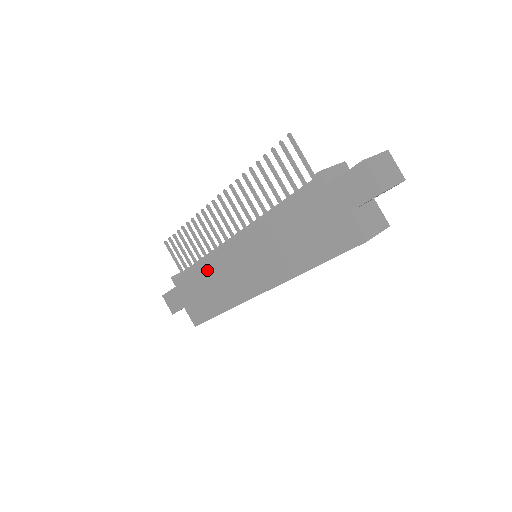
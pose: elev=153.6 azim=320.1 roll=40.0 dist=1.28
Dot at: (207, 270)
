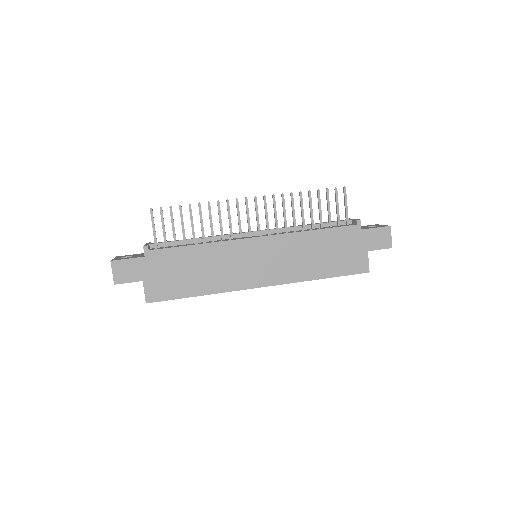
Dot at: (207, 252)
